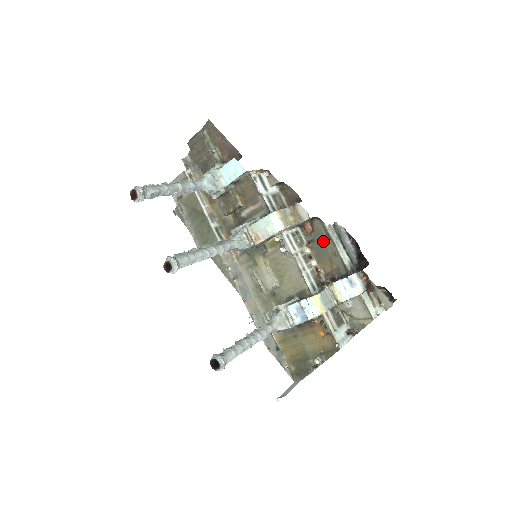
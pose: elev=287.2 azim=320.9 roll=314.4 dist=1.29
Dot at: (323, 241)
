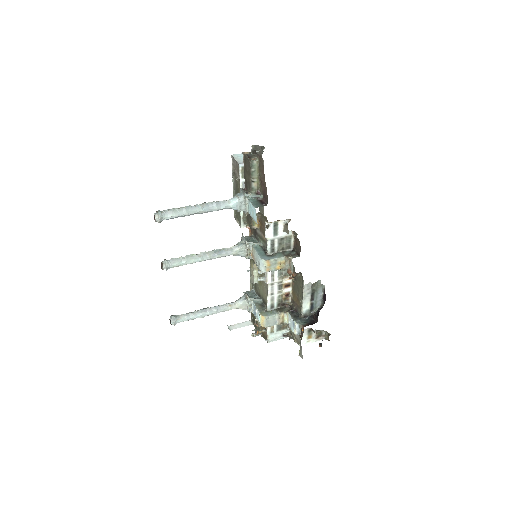
Dot at: (299, 287)
